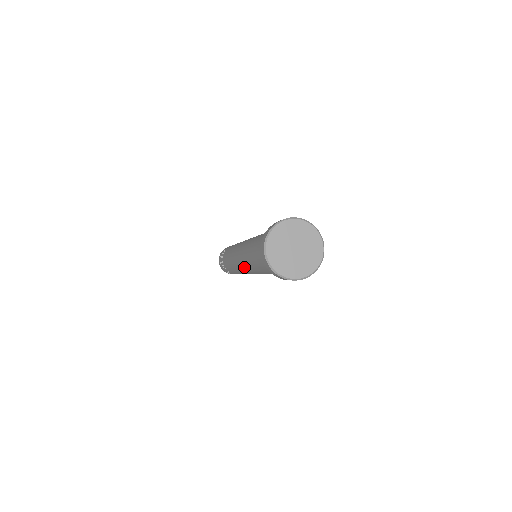
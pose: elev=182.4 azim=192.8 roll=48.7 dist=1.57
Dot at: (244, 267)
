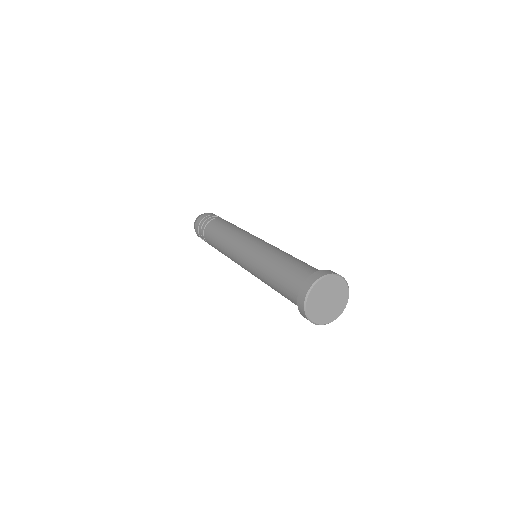
Dot at: (246, 259)
